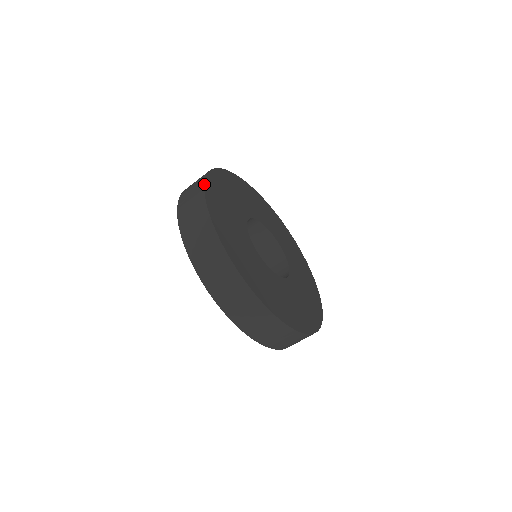
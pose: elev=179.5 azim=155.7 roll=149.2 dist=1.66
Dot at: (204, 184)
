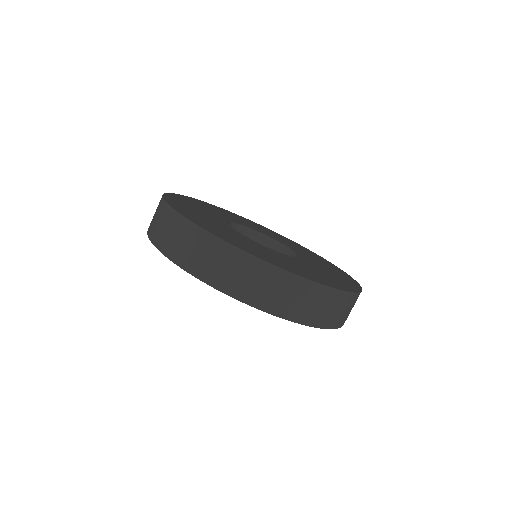
Dot at: (181, 215)
